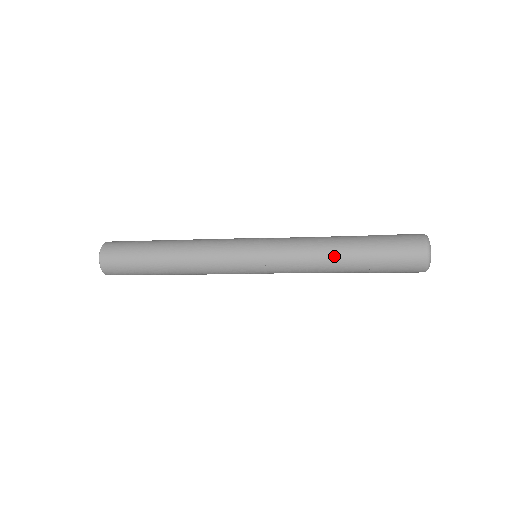
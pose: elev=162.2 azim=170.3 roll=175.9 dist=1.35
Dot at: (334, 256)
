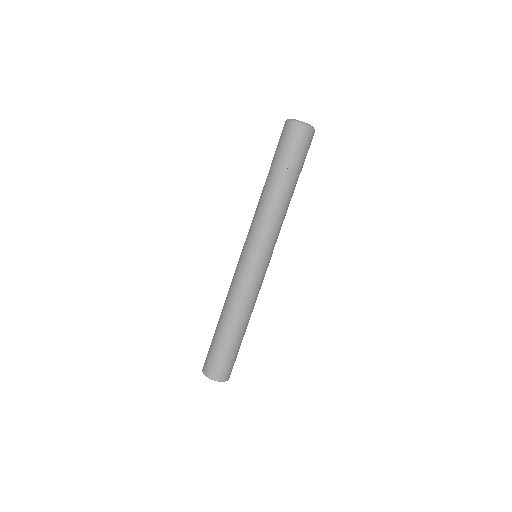
Dot at: (263, 190)
